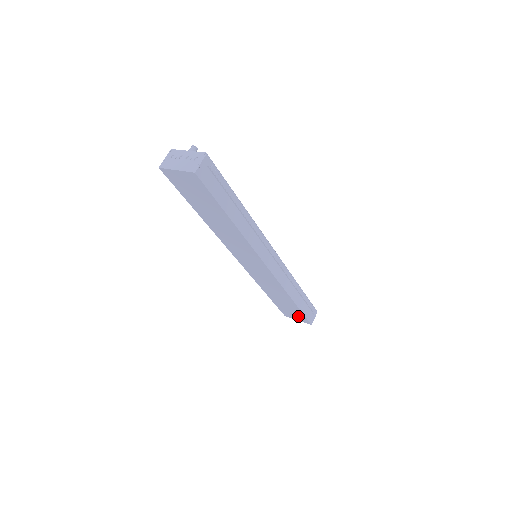
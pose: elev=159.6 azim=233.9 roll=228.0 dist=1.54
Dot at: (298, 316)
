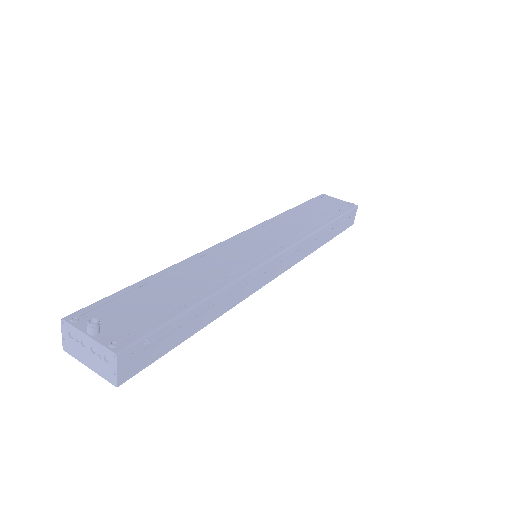
Dot at: occluded
